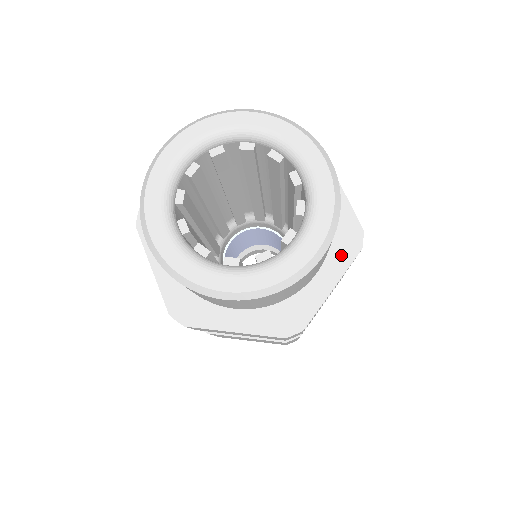
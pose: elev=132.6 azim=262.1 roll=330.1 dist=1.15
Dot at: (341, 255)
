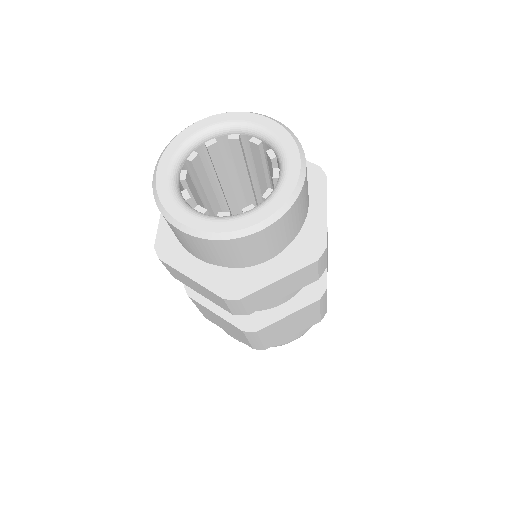
Dot at: (299, 258)
